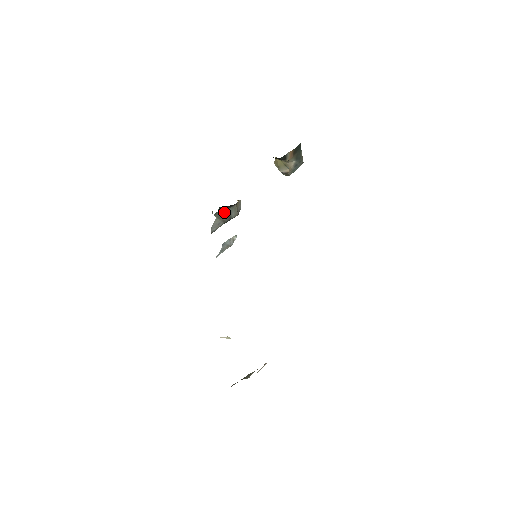
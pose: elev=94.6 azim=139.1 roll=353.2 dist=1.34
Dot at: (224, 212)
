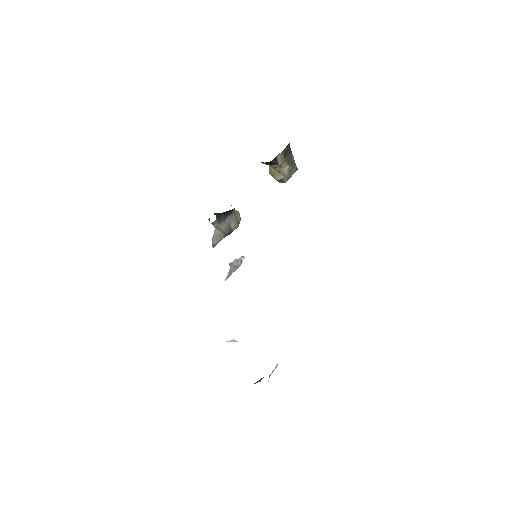
Dot at: (222, 222)
